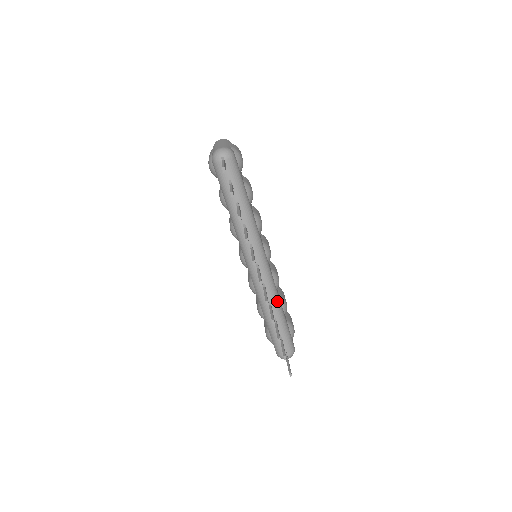
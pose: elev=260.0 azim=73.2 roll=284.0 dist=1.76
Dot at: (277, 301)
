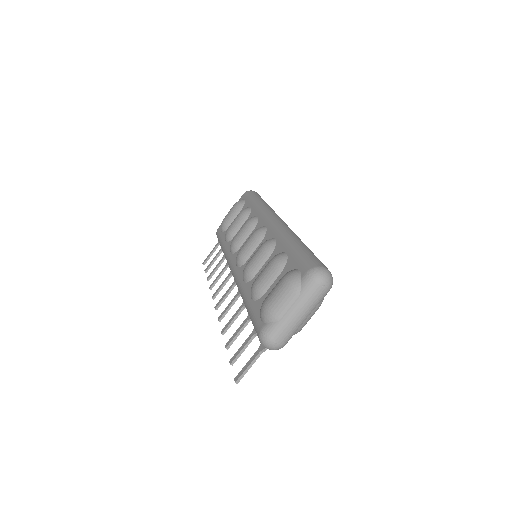
Dot at: occluded
